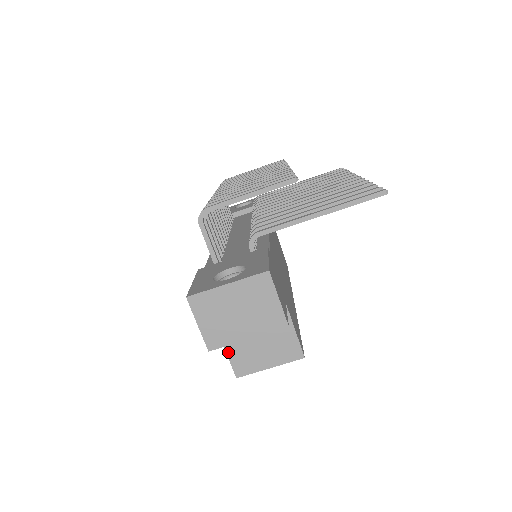
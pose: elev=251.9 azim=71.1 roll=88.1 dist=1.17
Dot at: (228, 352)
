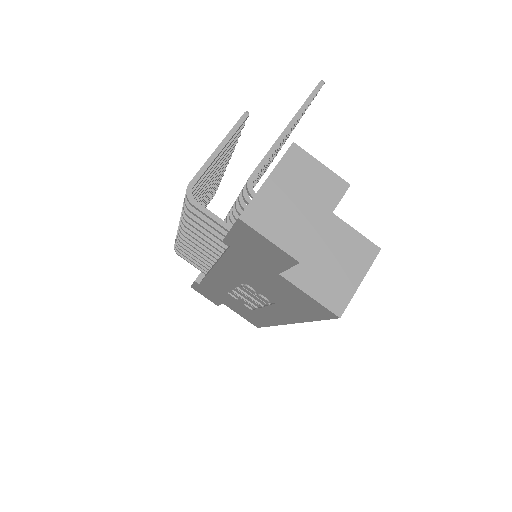
Dot at: (312, 295)
